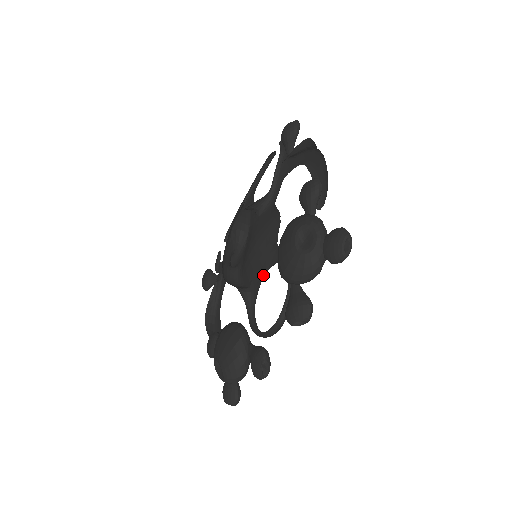
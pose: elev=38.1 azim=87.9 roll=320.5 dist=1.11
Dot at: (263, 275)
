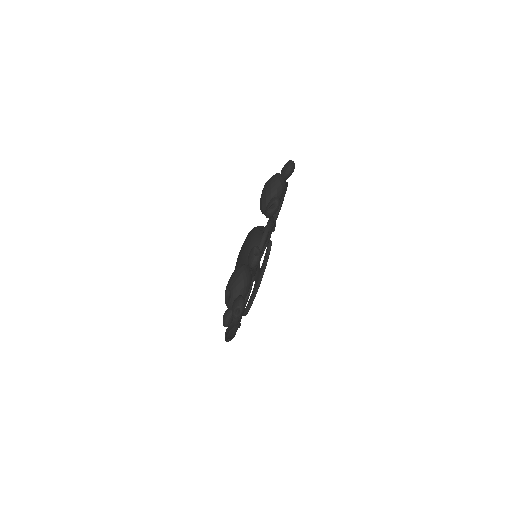
Dot at: occluded
